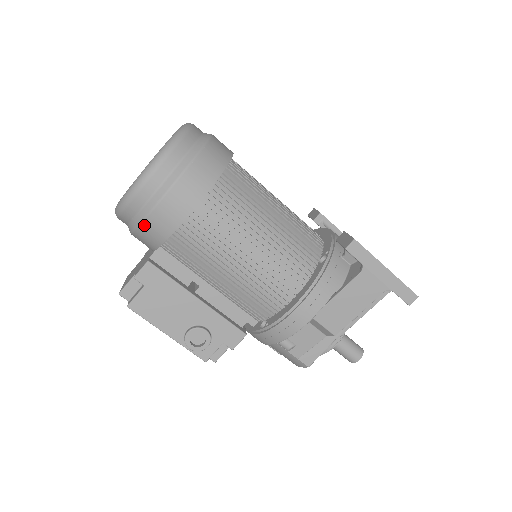
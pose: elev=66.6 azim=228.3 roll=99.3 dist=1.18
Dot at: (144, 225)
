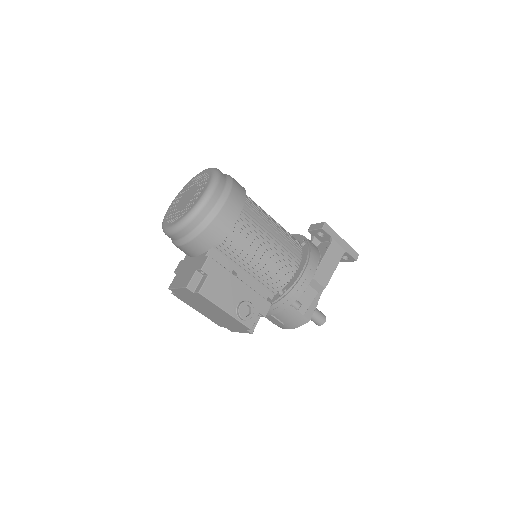
Dot at: (209, 227)
